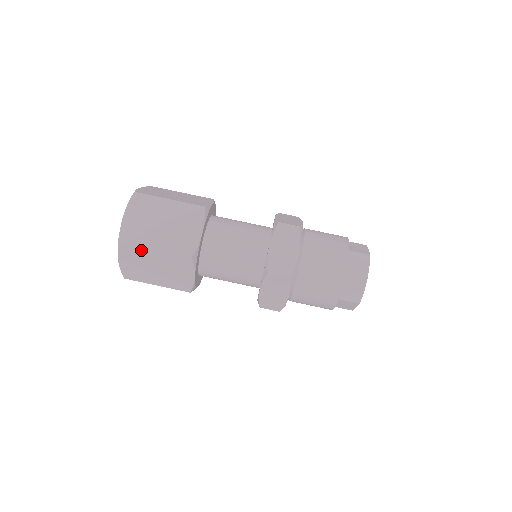
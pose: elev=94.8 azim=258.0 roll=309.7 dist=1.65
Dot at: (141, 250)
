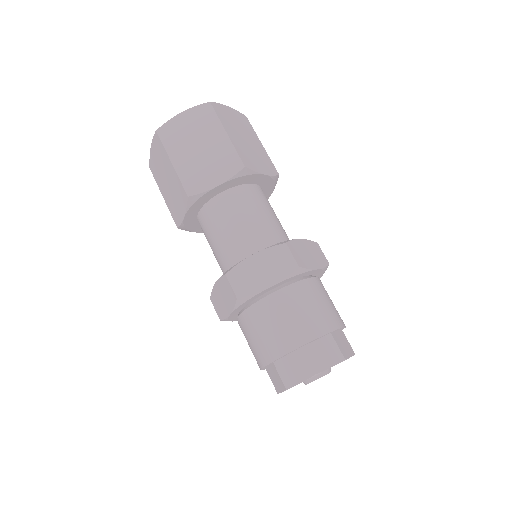
Dot at: (215, 123)
